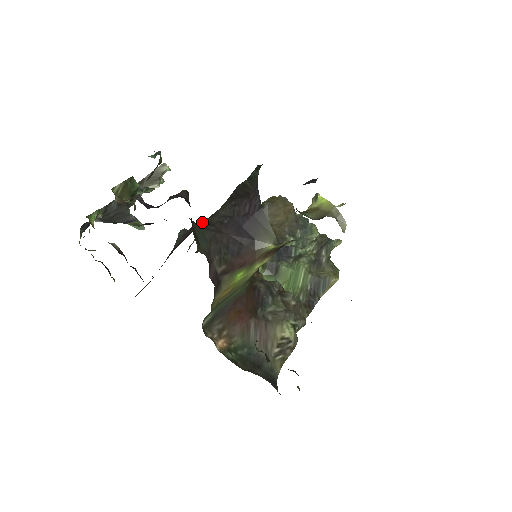
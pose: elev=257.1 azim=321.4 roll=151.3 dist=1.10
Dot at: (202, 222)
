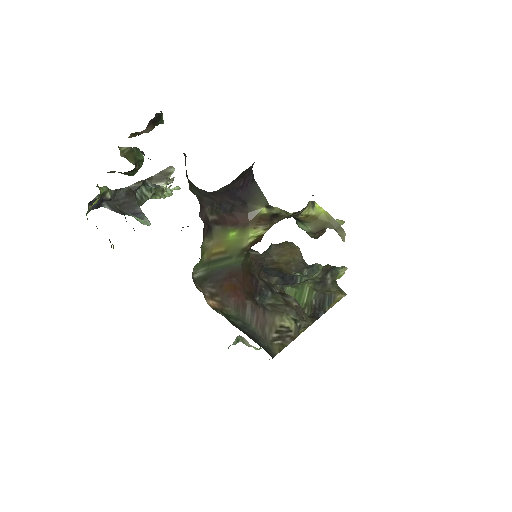
Dot at: occluded
